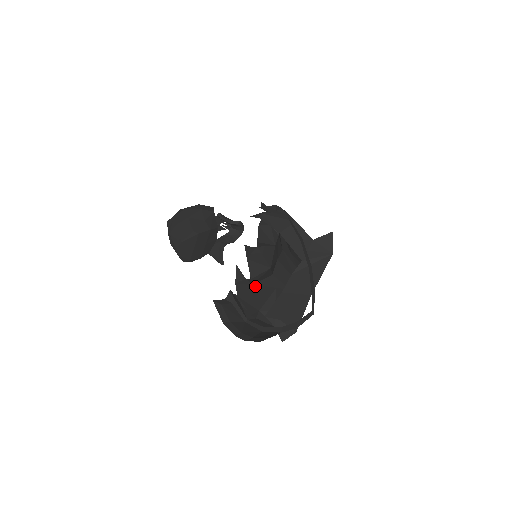
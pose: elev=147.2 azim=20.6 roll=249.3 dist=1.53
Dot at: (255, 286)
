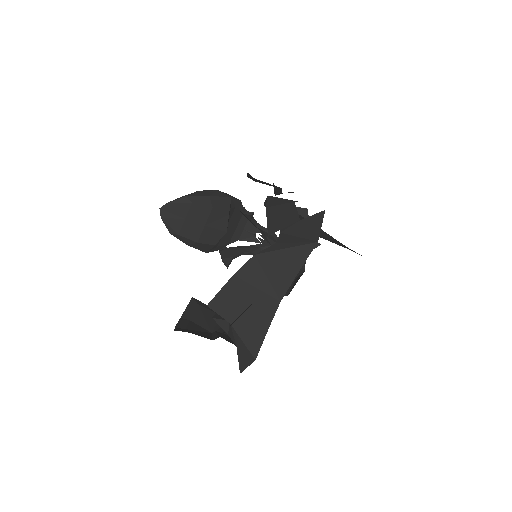
Dot at: occluded
